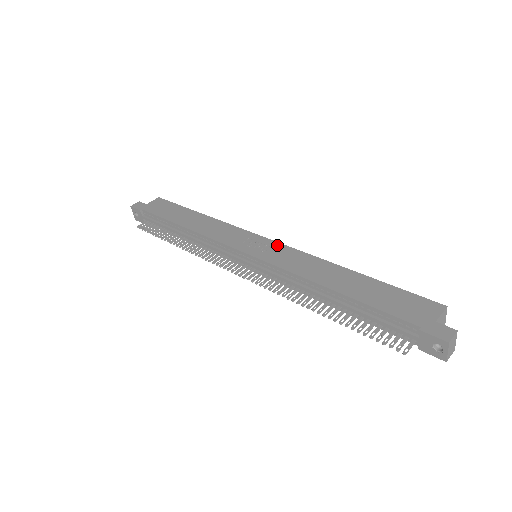
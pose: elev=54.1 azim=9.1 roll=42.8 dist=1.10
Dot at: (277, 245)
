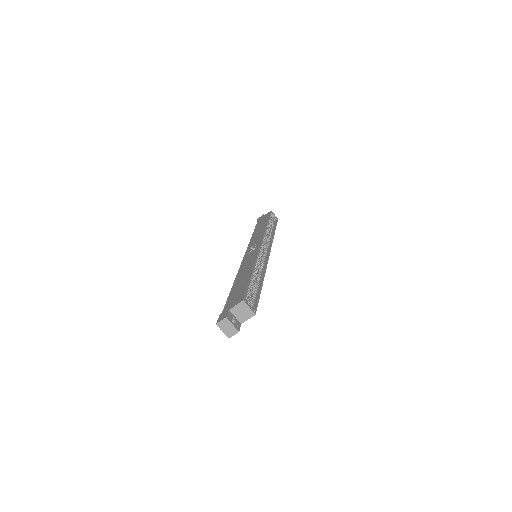
Dot at: (257, 249)
